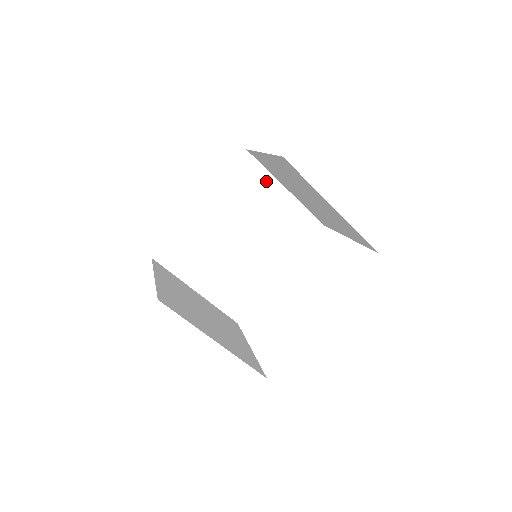
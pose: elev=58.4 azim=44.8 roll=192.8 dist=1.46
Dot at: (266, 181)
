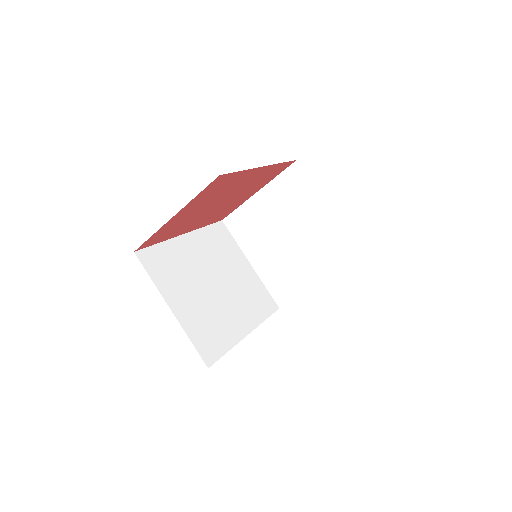
Dot at: (235, 249)
